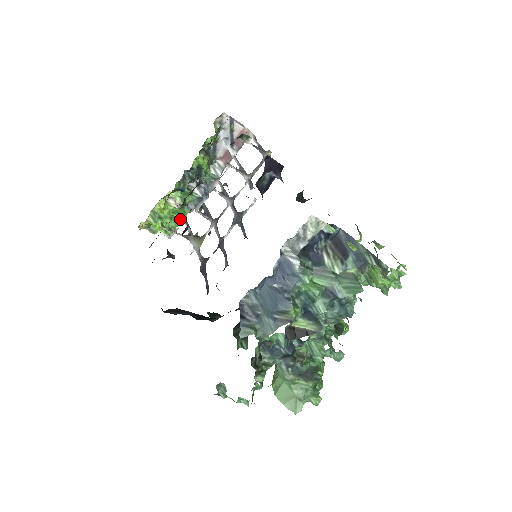
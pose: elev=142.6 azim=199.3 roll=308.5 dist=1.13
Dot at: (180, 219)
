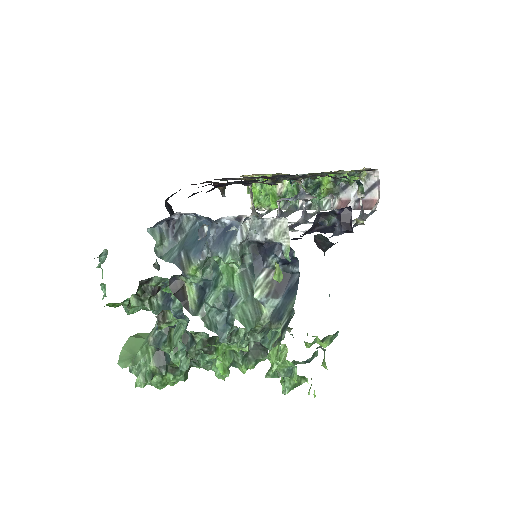
Dot at: occluded
